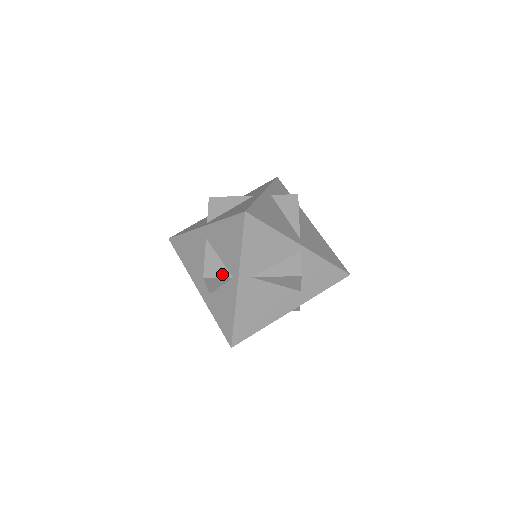
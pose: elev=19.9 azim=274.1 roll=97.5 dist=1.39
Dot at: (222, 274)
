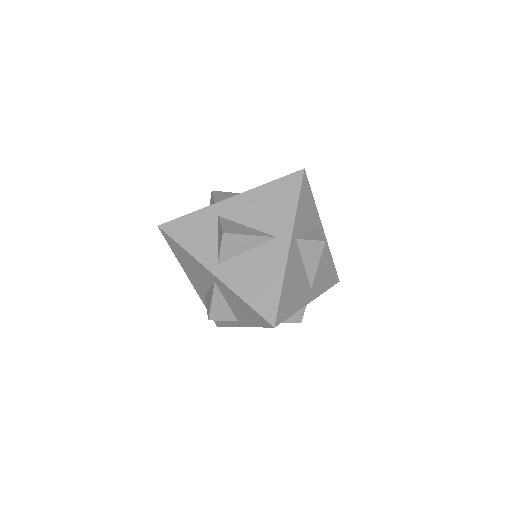
Dot at: (228, 318)
